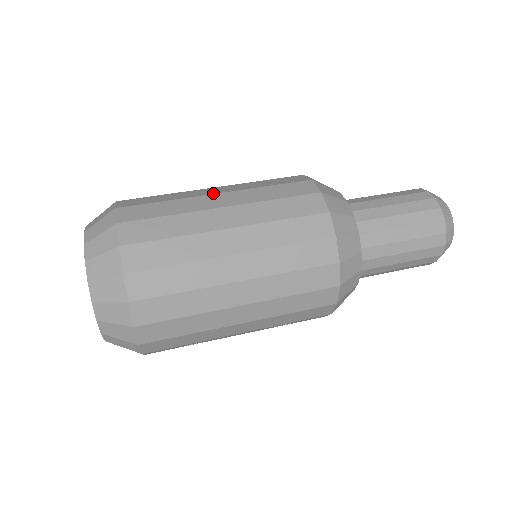
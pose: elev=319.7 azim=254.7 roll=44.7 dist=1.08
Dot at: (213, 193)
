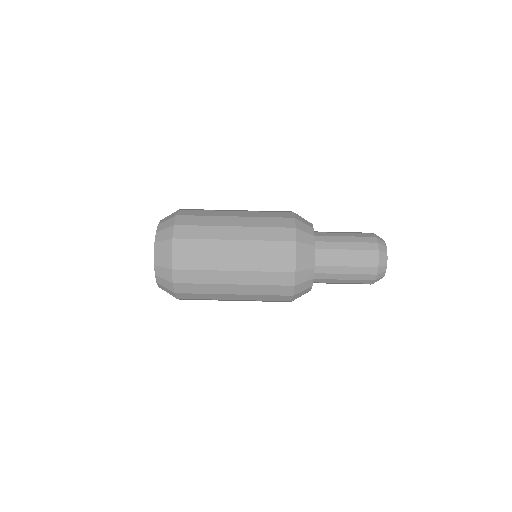
Dot at: (233, 216)
